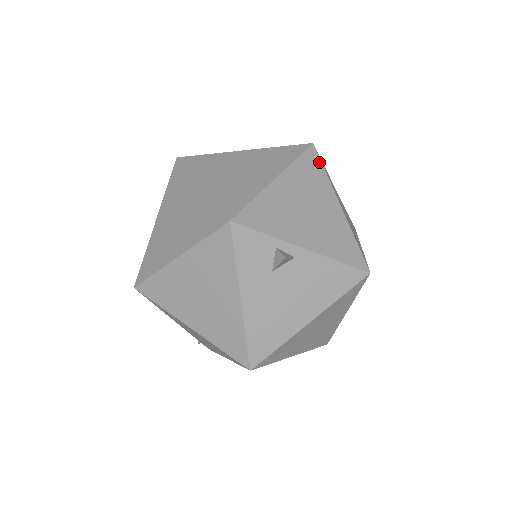
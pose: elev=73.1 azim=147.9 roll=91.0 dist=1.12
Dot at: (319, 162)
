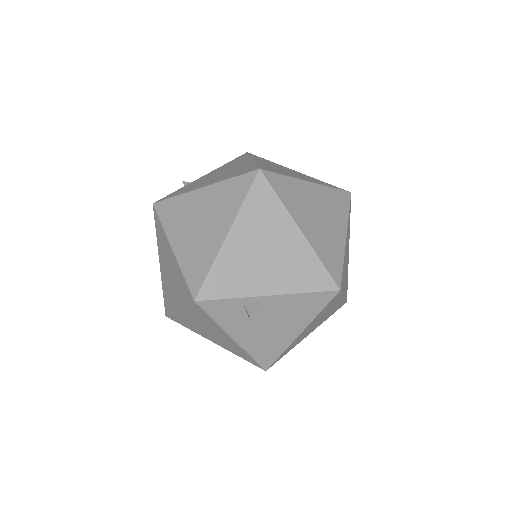
Dot at: (270, 189)
